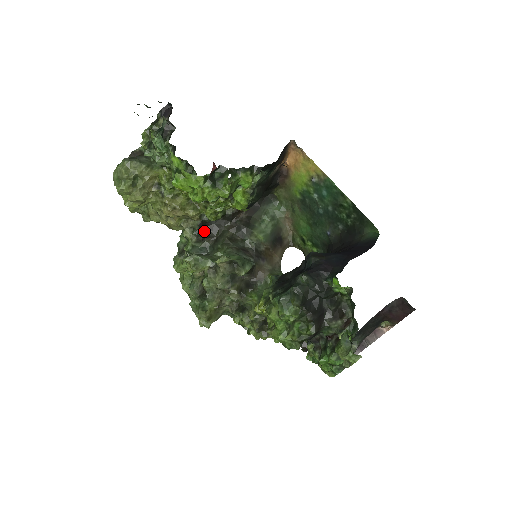
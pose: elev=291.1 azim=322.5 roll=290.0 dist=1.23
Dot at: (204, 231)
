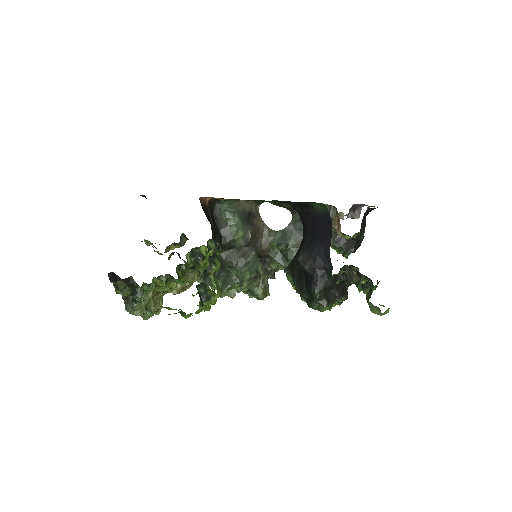
Dot at: occluded
